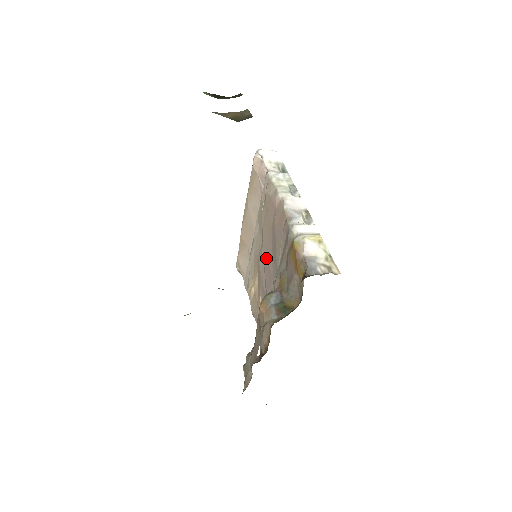
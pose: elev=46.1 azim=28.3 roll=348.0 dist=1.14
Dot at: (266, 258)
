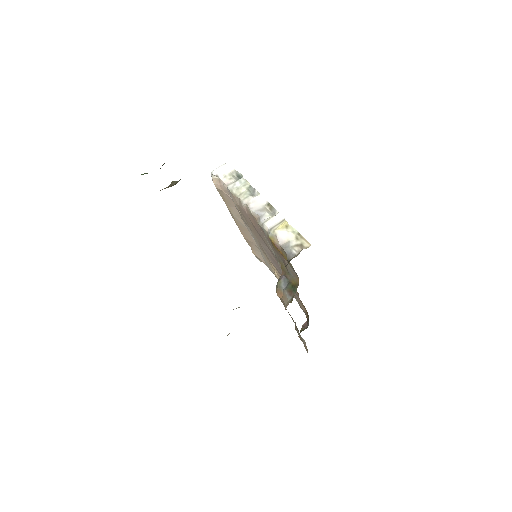
Dot at: (266, 250)
